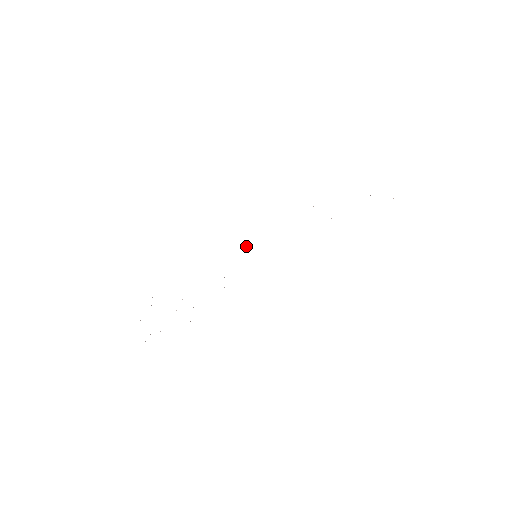
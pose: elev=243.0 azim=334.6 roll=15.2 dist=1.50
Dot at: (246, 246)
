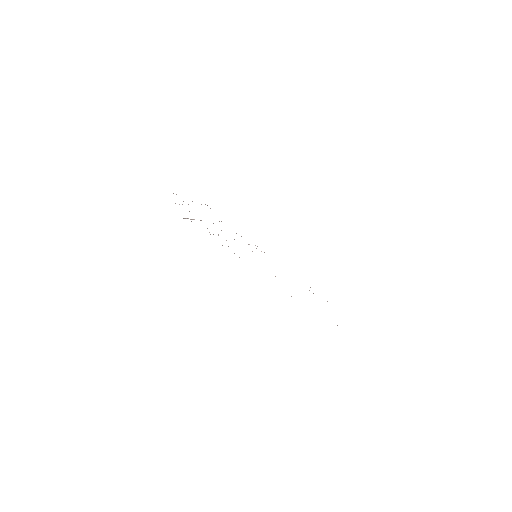
Dot at: occluded
